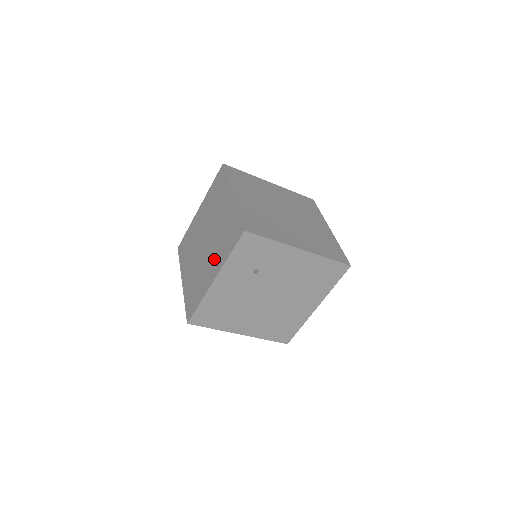
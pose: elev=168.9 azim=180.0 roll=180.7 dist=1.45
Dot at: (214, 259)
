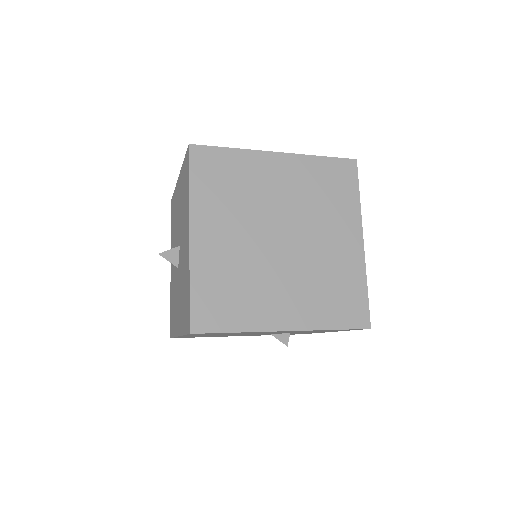
Dot at: occluded
